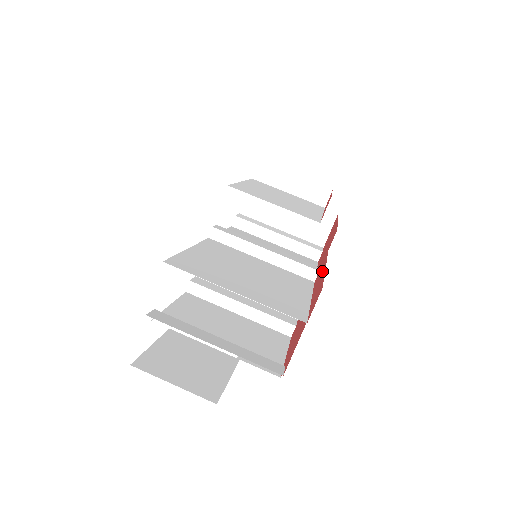
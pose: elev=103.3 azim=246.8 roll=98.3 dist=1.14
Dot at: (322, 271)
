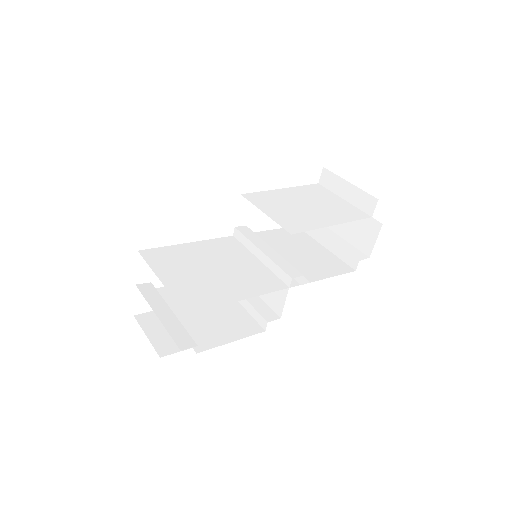
Dot at: occluded
